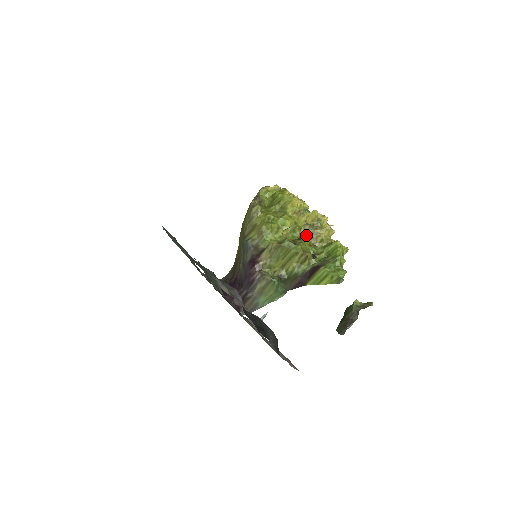
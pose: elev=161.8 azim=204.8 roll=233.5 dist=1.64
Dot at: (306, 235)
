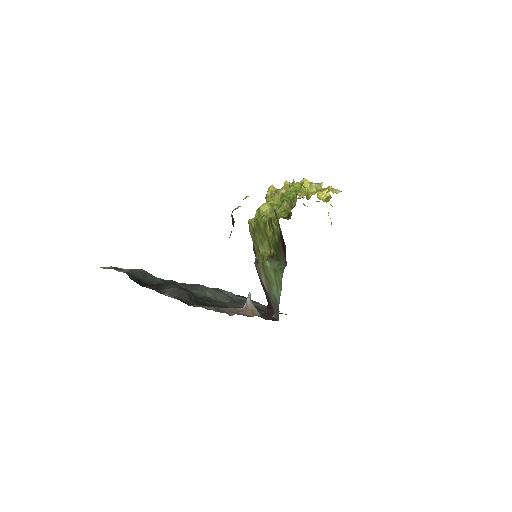
Dot at: (281, 206)
